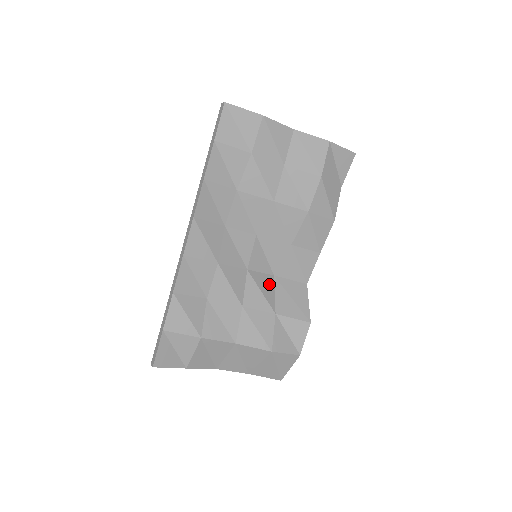
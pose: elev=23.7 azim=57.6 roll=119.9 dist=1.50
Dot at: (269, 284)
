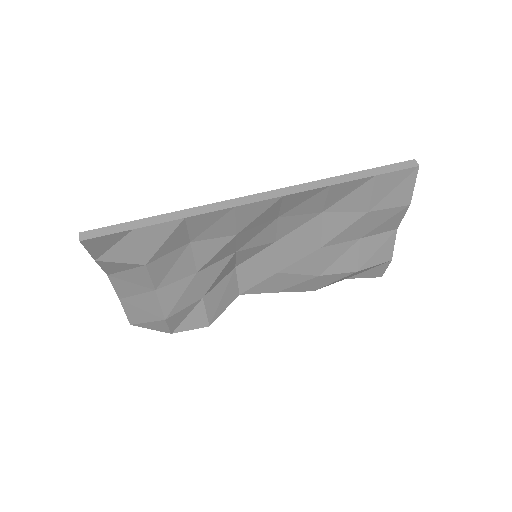
Dot at: (227, 272)
